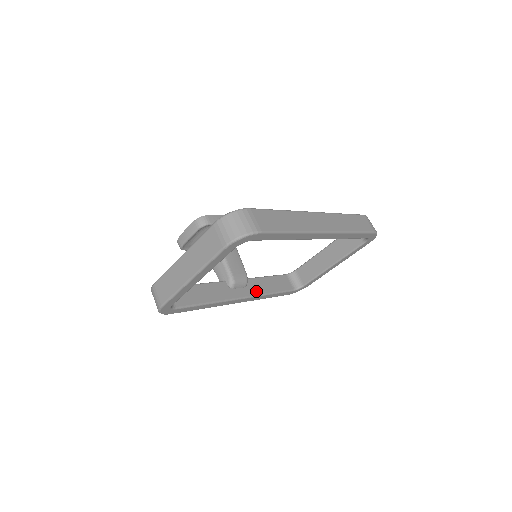
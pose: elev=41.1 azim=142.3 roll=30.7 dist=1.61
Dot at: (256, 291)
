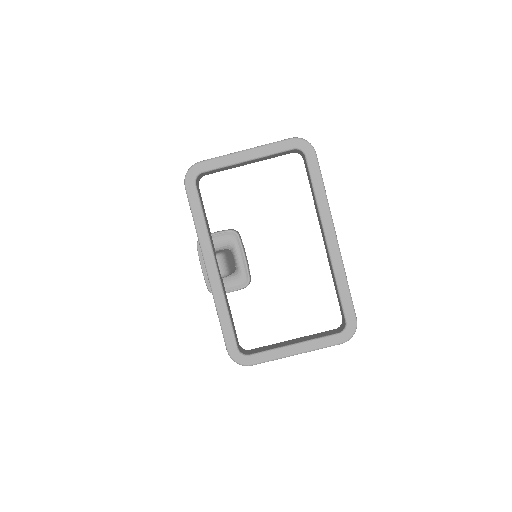
Dot at: (223, 288)
